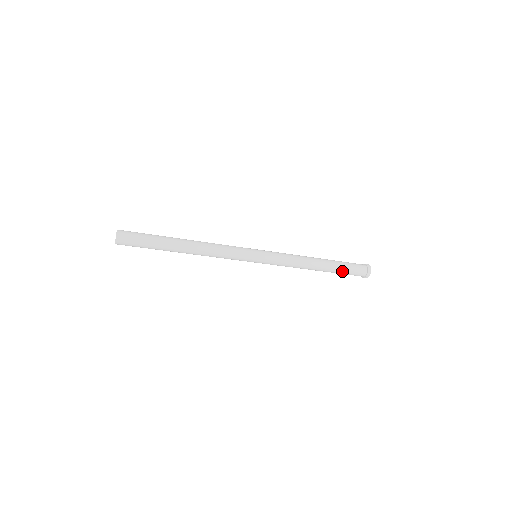
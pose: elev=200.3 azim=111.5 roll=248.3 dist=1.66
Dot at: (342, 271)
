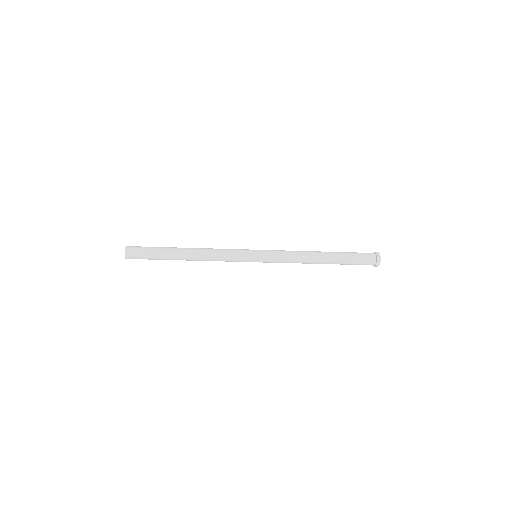
Dot at: (348, 260)
